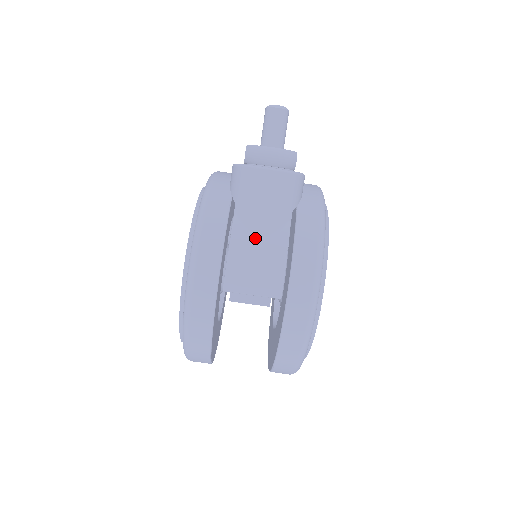
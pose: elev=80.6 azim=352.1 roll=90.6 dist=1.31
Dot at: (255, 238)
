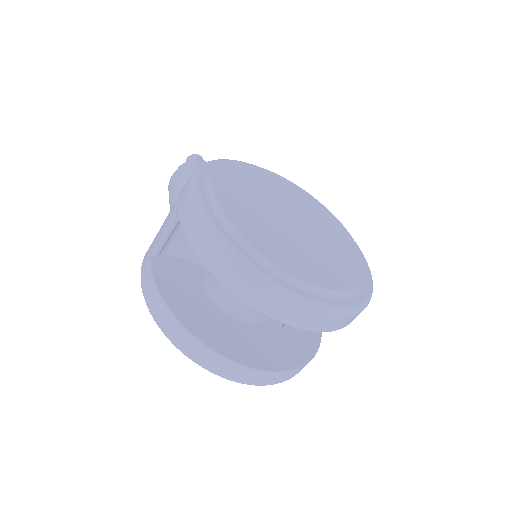
Dot at: occluded
